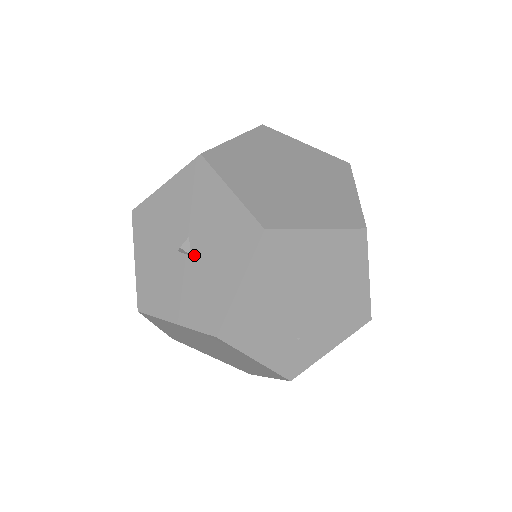
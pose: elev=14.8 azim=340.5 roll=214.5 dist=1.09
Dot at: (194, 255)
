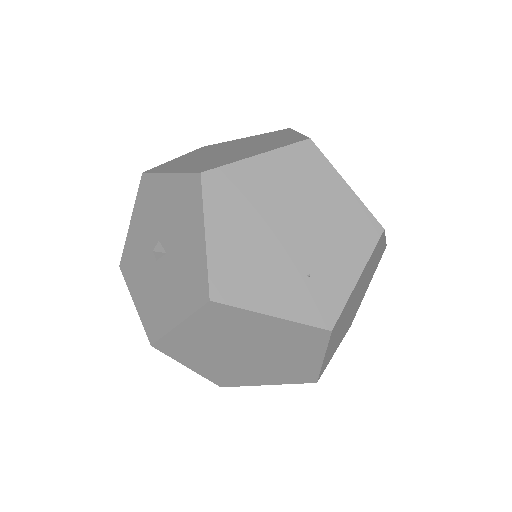
Dot at: (167, 250)
